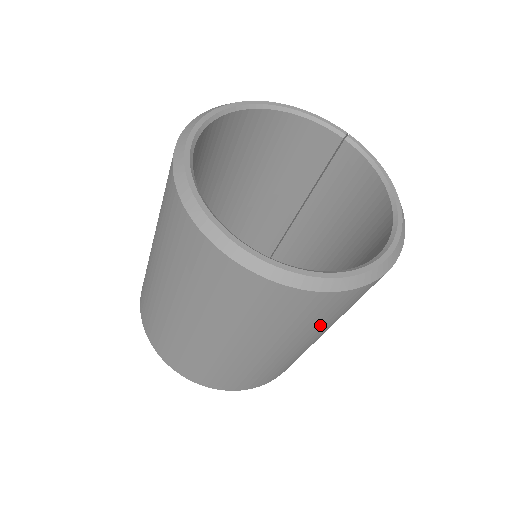
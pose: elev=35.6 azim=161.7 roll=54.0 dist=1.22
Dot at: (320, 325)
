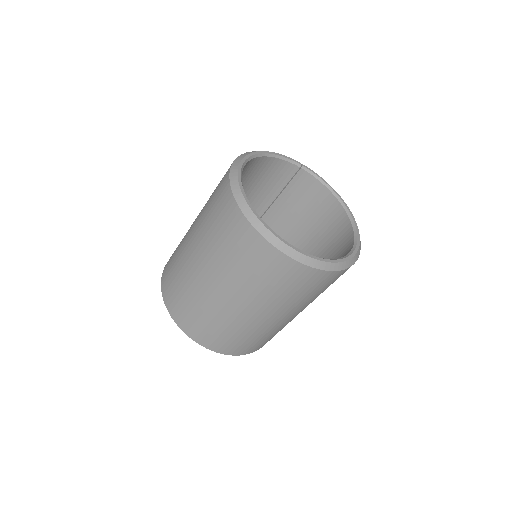
Dot at: occluded
